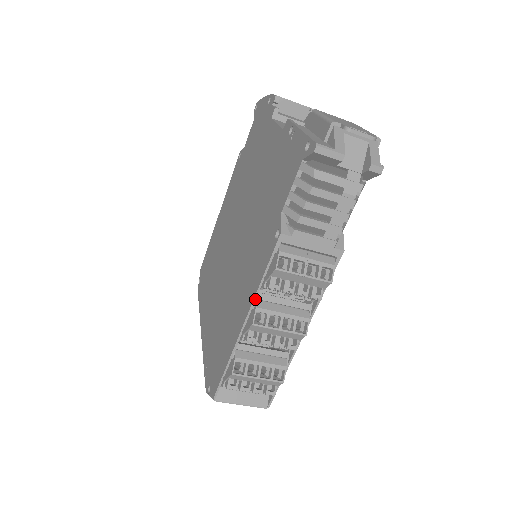
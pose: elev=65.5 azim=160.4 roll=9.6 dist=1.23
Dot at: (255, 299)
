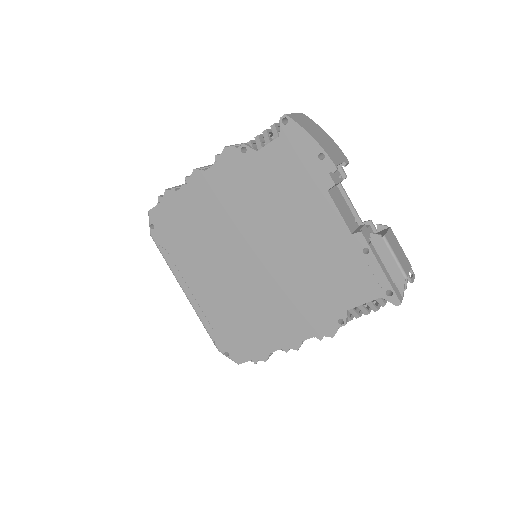
Dot at: occluded
